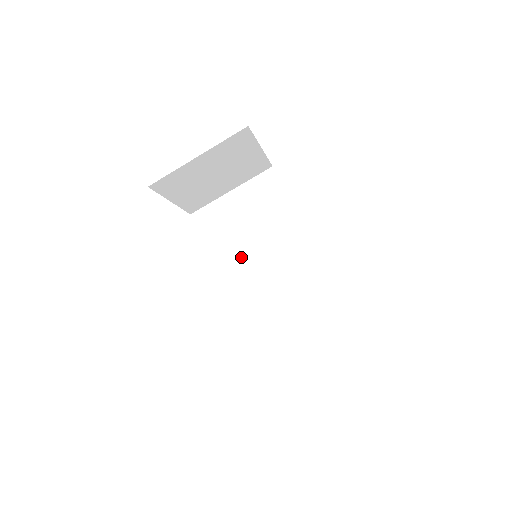
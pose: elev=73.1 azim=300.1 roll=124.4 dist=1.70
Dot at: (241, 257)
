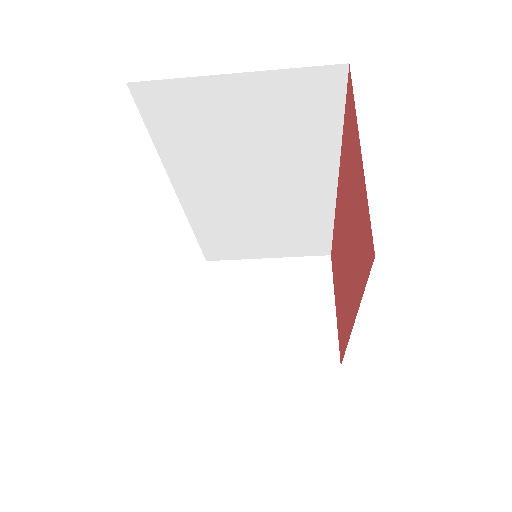
Dot at: (217, 174)
